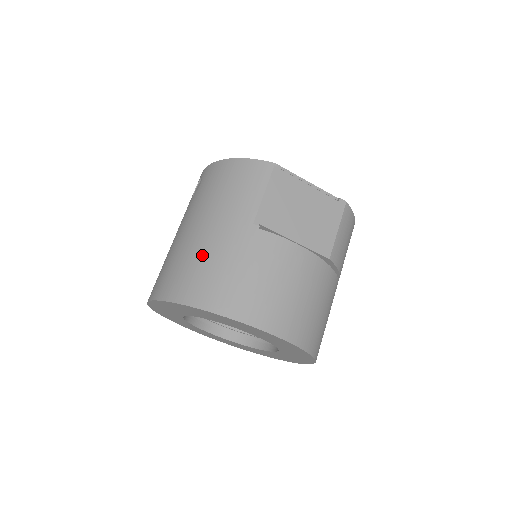
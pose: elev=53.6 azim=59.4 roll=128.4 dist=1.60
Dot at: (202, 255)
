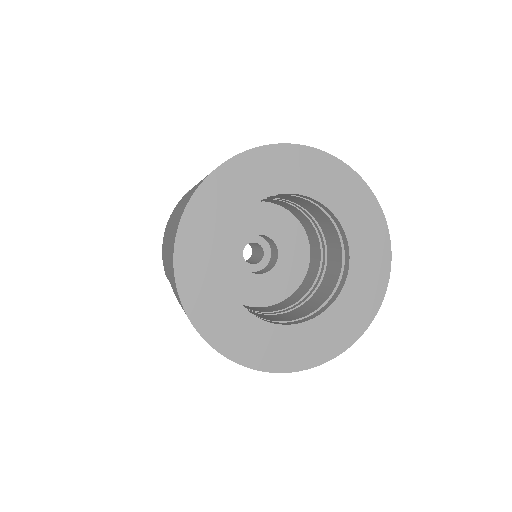
Dot at: occluded
